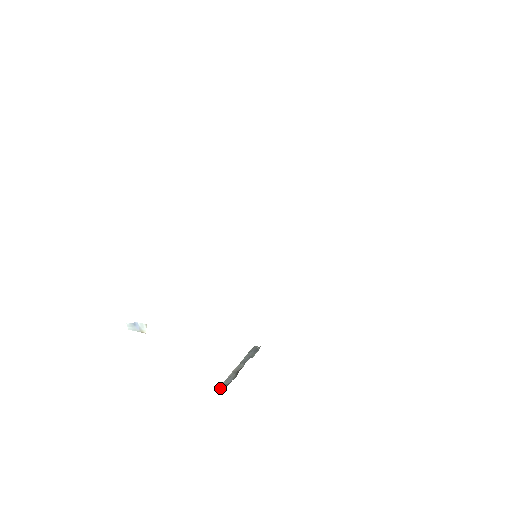
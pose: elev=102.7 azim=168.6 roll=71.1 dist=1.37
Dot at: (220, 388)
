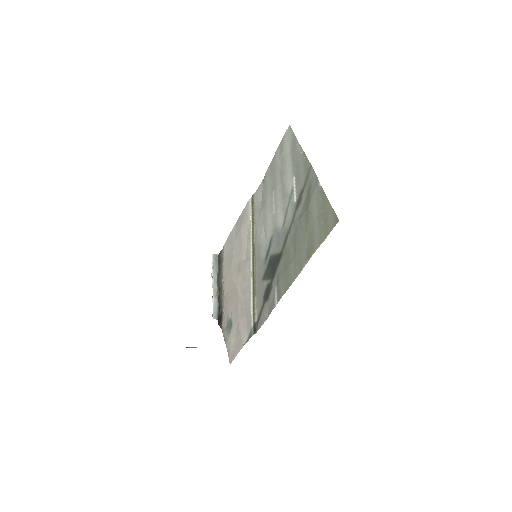
Dot at: (214, 318)
